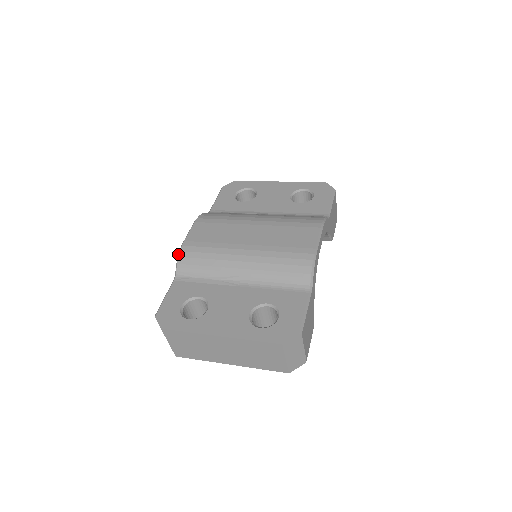
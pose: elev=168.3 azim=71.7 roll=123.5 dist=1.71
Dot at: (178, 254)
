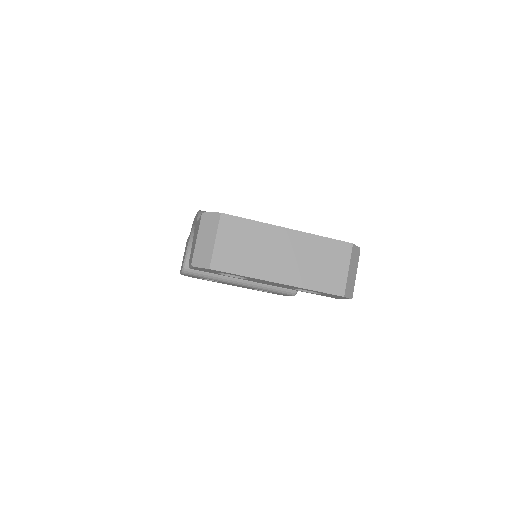
Dot at: (198, 212)
